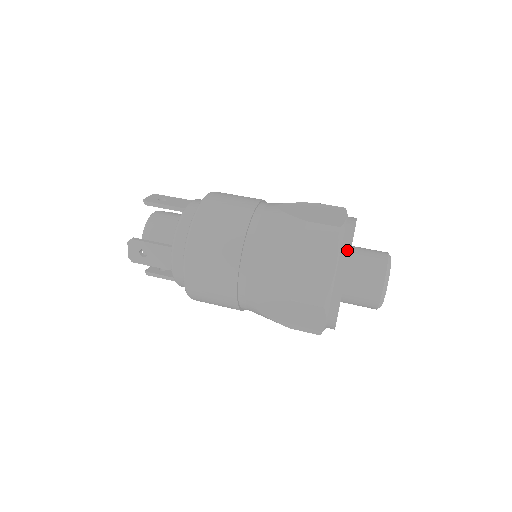
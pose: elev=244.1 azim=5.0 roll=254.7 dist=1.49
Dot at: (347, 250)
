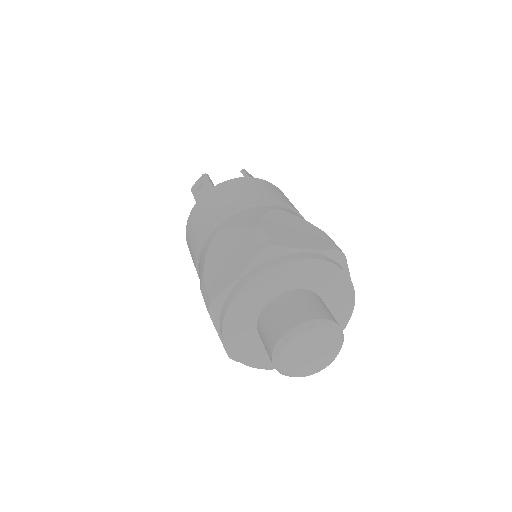
Dot at: (221, 327)
